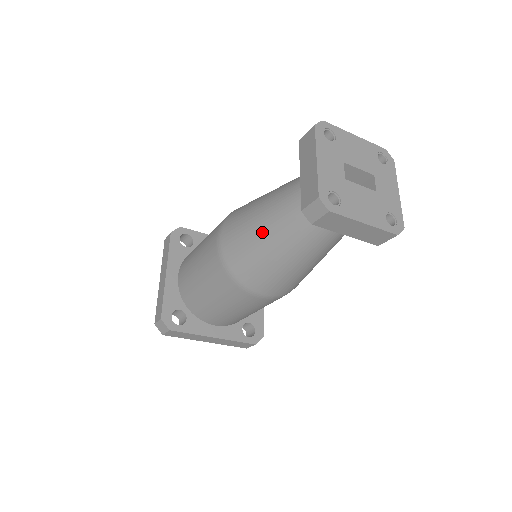
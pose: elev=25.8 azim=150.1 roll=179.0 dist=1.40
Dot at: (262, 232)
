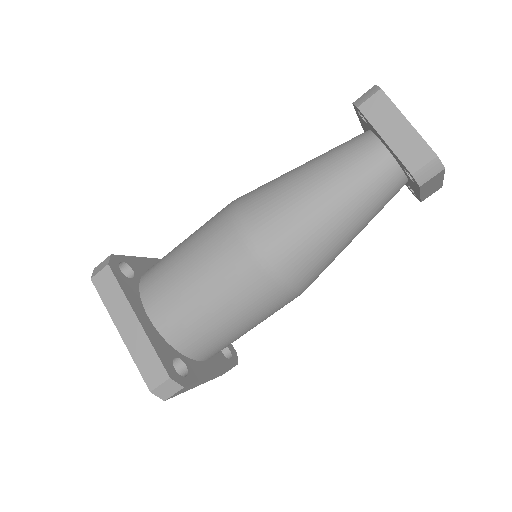
Dot at: (324, 215)
